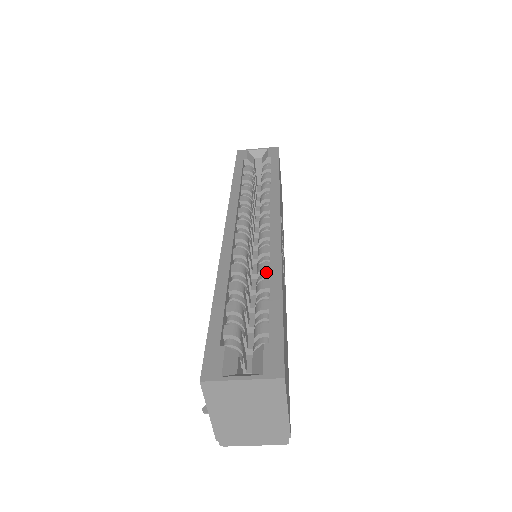
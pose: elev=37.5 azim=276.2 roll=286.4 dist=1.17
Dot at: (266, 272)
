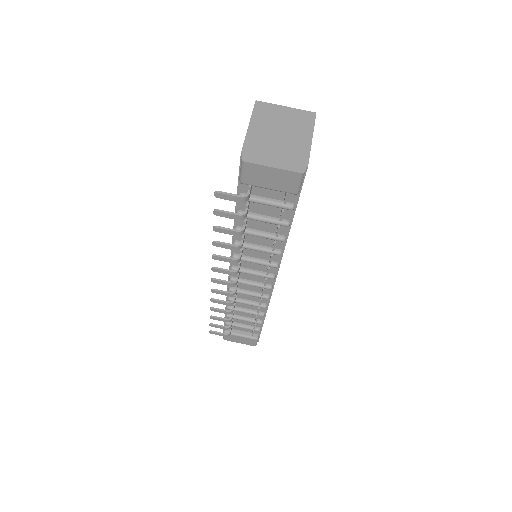
Dot at: occluded
